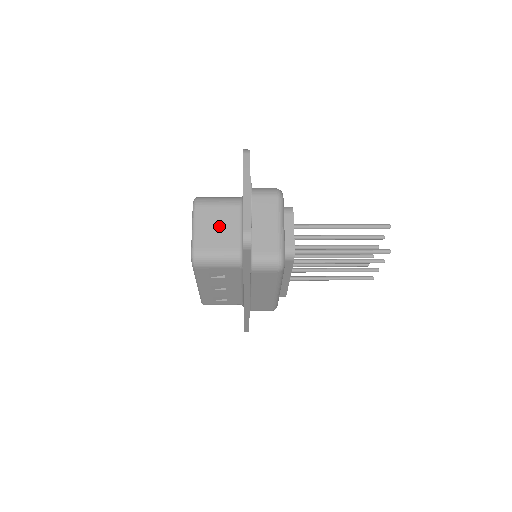
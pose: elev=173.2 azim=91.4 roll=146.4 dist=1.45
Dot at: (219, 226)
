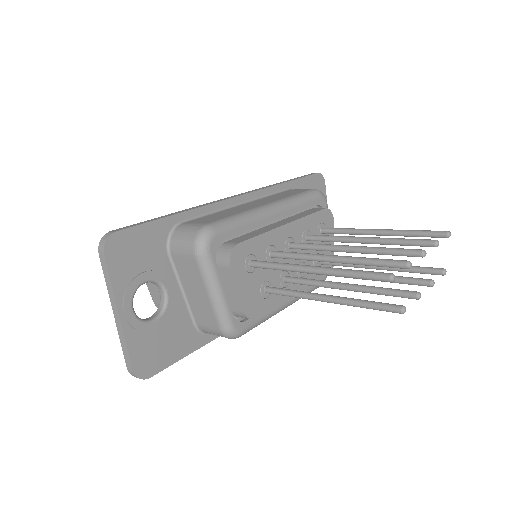
Dot at: occluded
